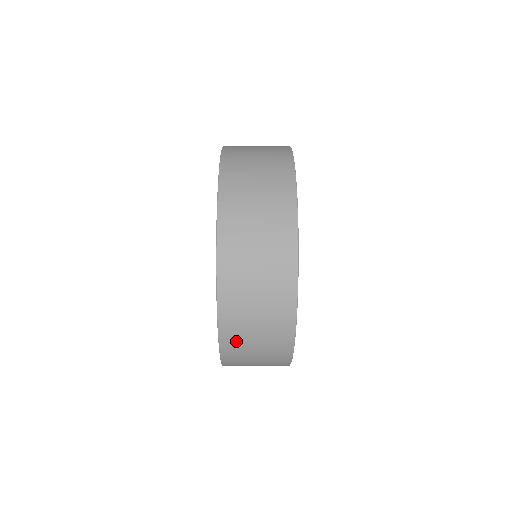
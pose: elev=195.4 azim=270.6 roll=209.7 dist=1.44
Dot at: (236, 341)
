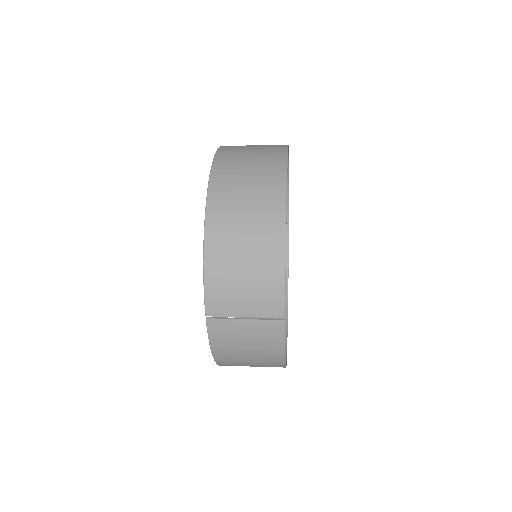
Dot at: occluded
